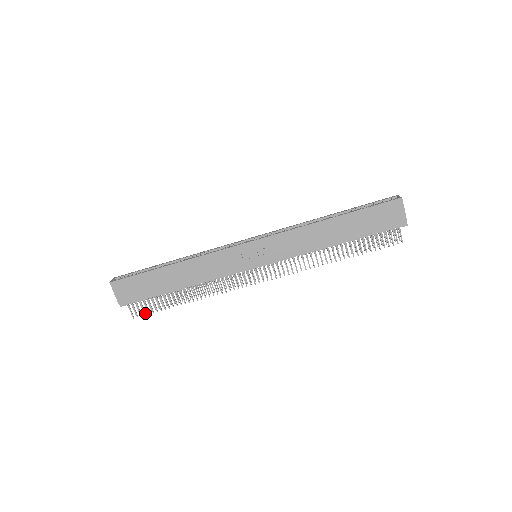
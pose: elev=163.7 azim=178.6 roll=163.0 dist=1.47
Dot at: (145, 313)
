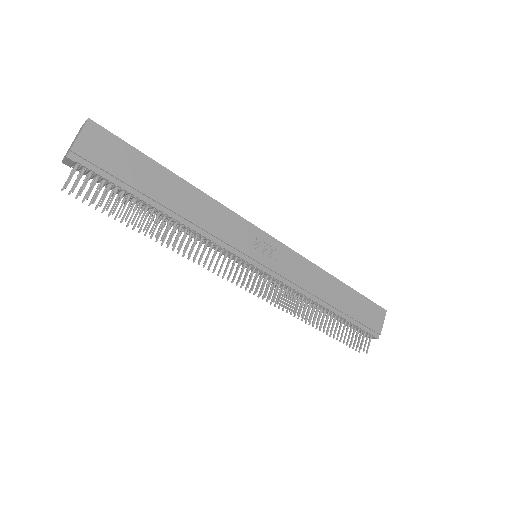
Dot at: (88, 197)
